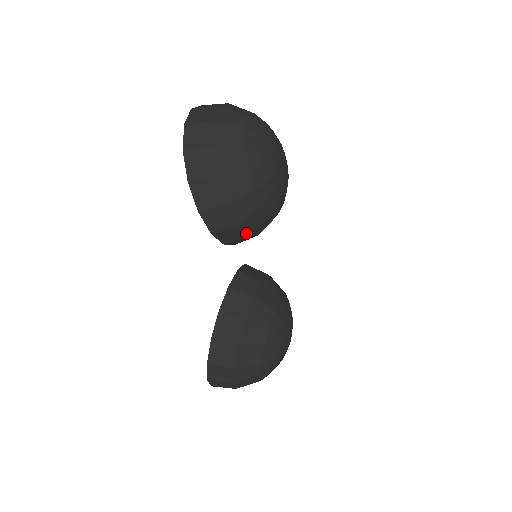
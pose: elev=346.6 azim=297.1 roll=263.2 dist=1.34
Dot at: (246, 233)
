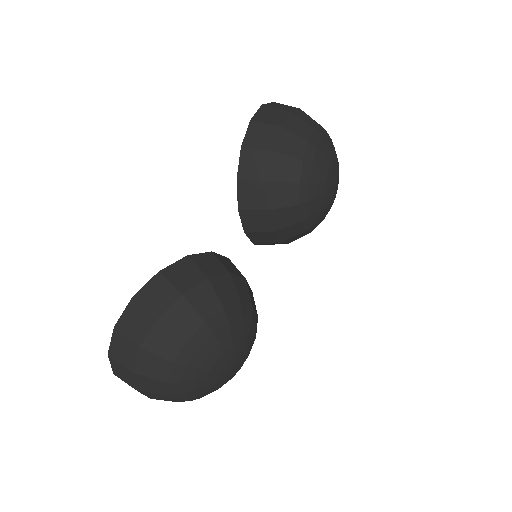
Dot at: (267, 204)
